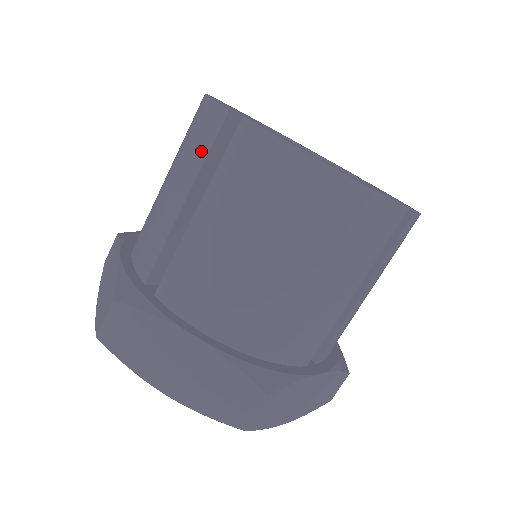
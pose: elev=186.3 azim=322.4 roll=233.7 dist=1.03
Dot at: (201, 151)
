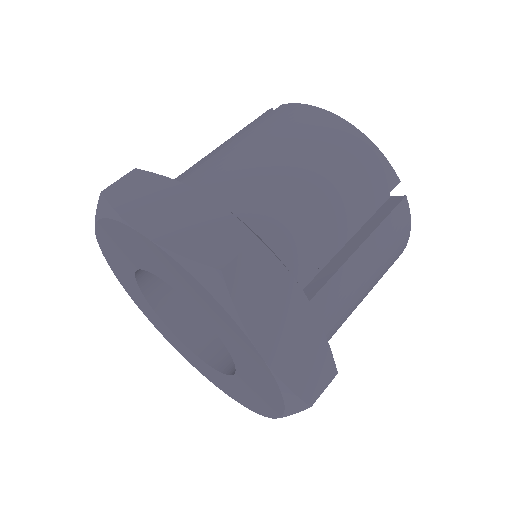
Dot at: occluded
